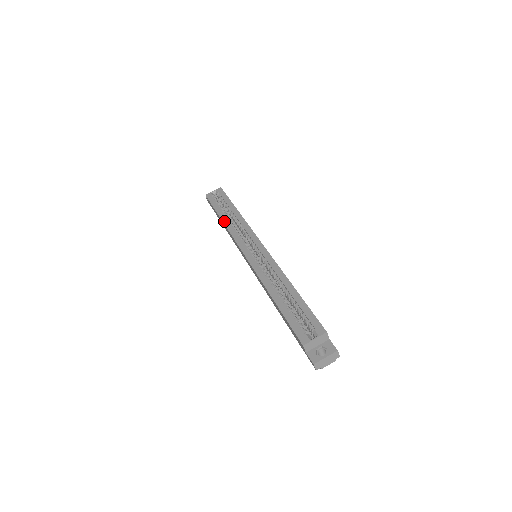
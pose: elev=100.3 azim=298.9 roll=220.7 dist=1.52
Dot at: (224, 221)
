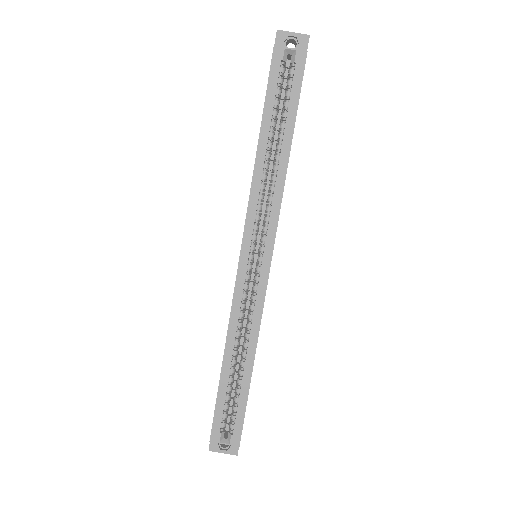
Dot at: (258, 158)
